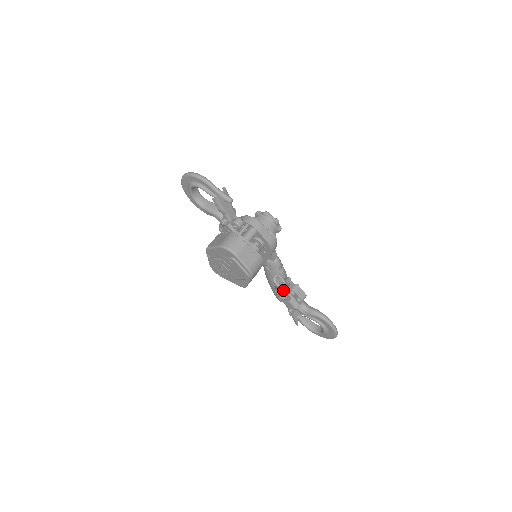
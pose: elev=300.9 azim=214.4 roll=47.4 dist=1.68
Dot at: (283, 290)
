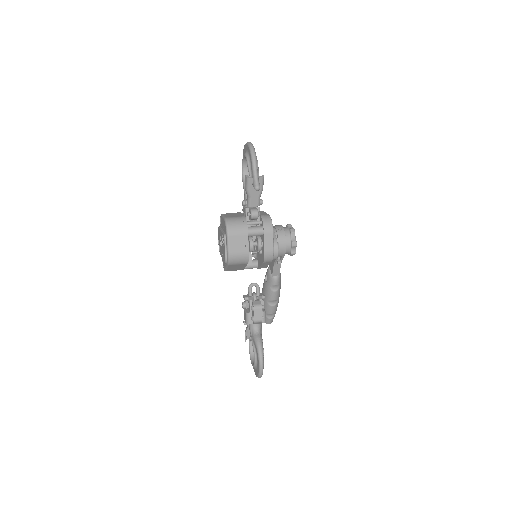
Dot at: (249, 299)
